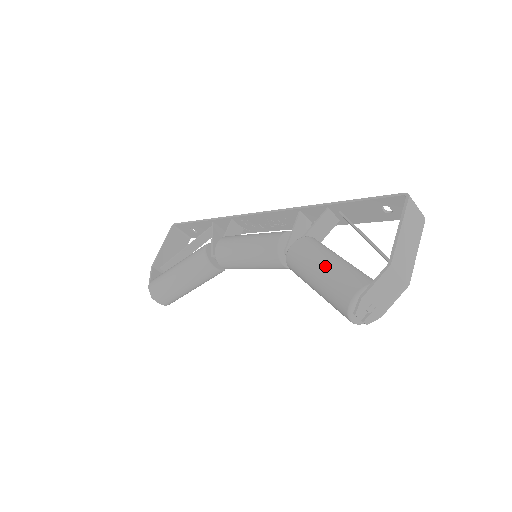
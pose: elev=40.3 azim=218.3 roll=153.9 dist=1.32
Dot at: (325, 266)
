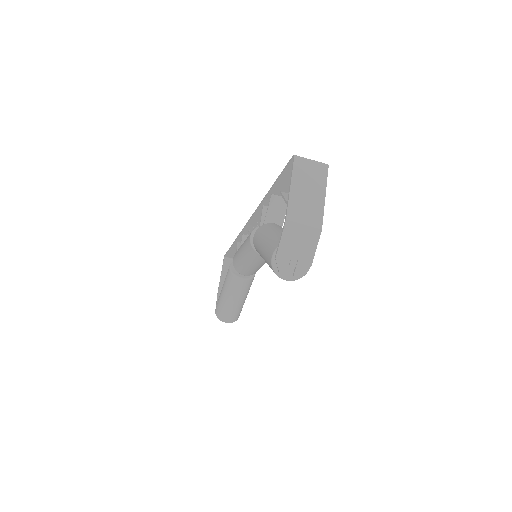
Dot at: (263, 243)
